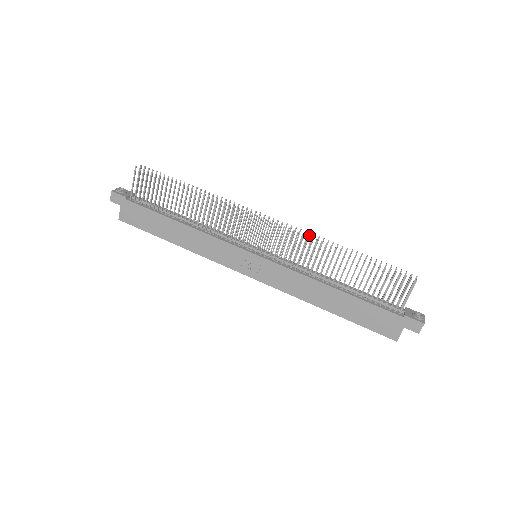
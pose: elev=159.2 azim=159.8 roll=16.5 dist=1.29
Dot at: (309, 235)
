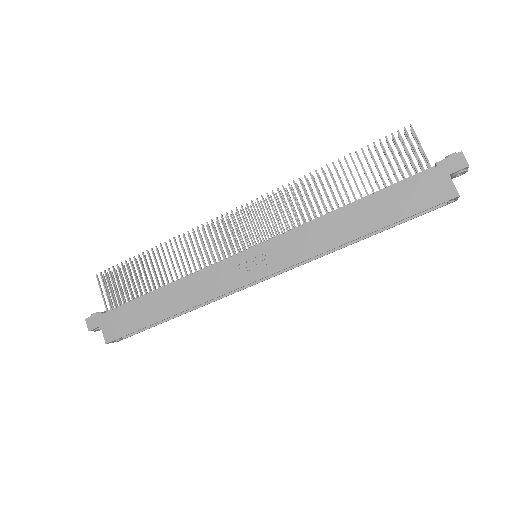
Dot at: (286, 191)
